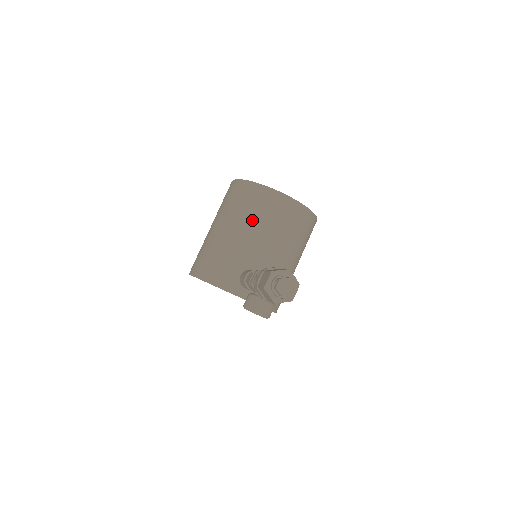
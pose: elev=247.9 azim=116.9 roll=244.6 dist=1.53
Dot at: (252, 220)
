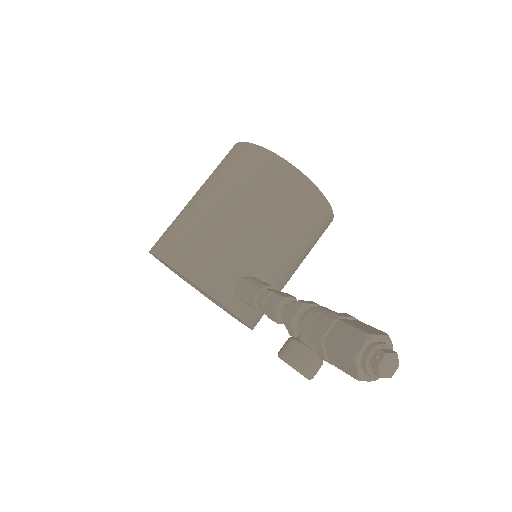
Dot at: (269, 209)
